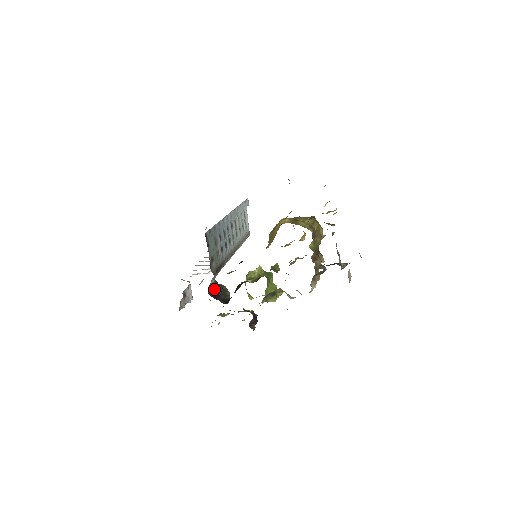
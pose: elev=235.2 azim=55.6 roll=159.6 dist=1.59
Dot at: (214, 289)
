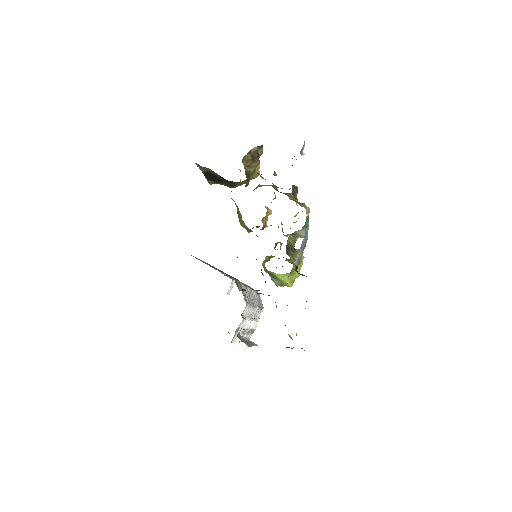
Dot at: occluded
